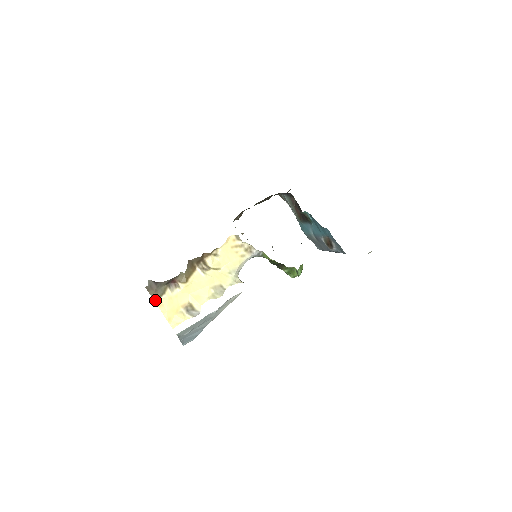
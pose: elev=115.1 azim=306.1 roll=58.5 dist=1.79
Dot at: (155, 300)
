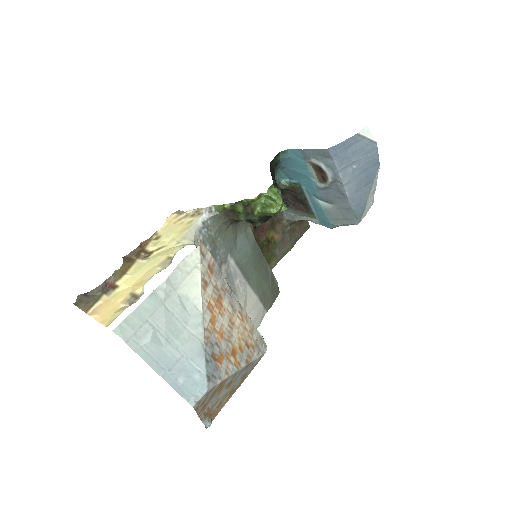
Dot at: (86, 311)
